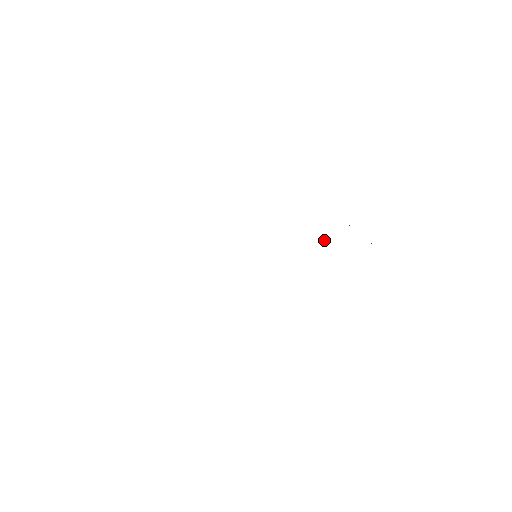
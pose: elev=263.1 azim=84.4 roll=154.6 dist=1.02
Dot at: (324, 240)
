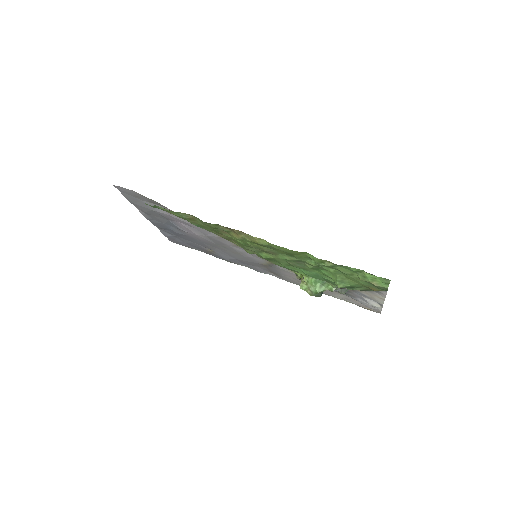
Dot at: (301, 281)
